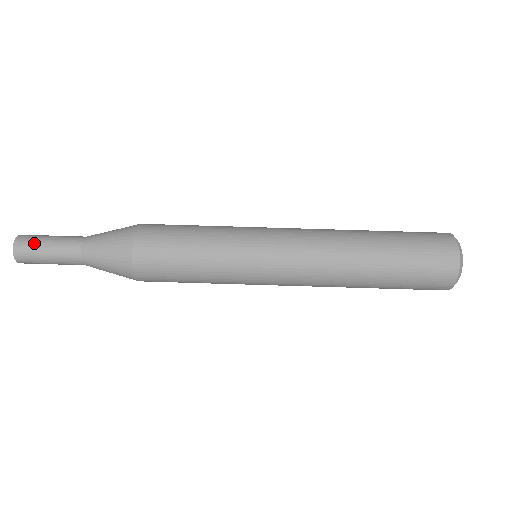
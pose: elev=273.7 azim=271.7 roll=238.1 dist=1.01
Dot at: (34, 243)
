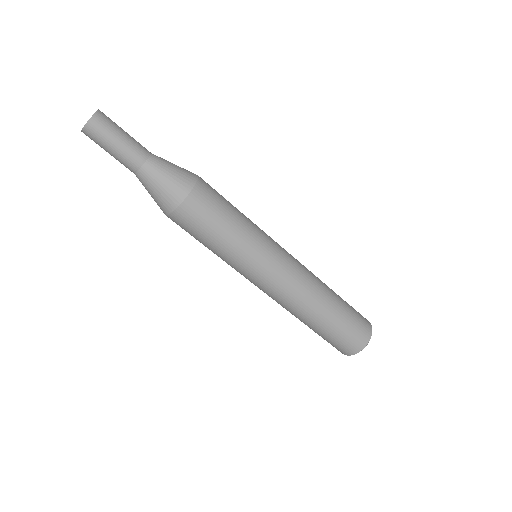
Dot at: (99, 142)
